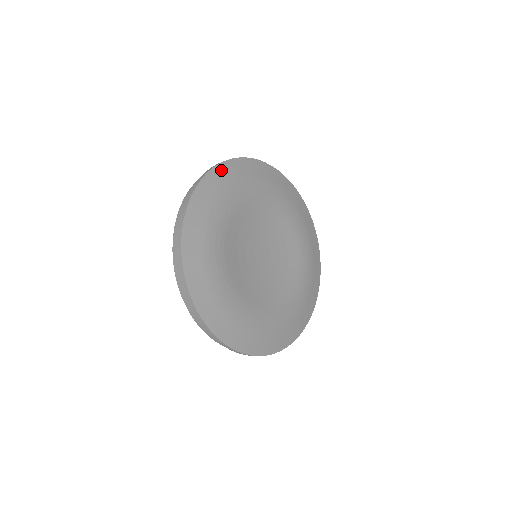
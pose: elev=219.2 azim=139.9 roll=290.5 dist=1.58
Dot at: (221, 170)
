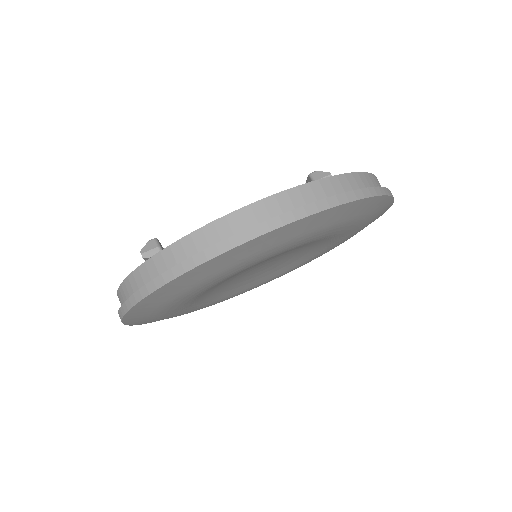
Dot at: (349, 207)
